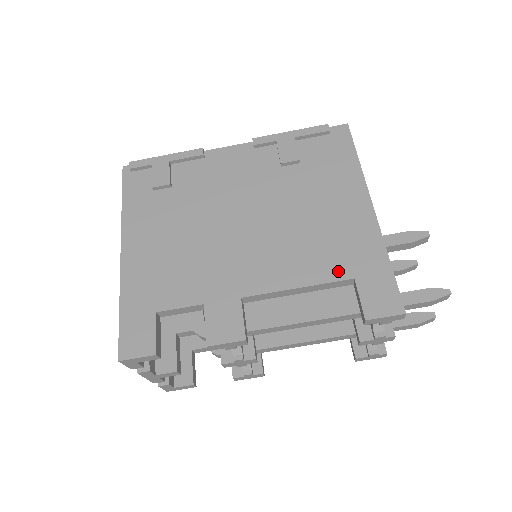
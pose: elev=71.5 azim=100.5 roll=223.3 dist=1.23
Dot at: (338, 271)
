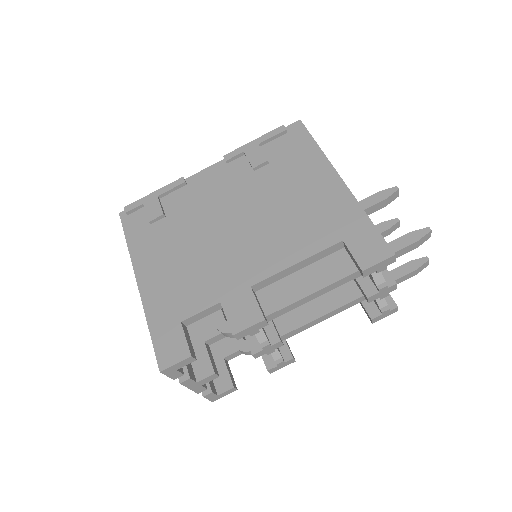
Dot at: (327, 239)
